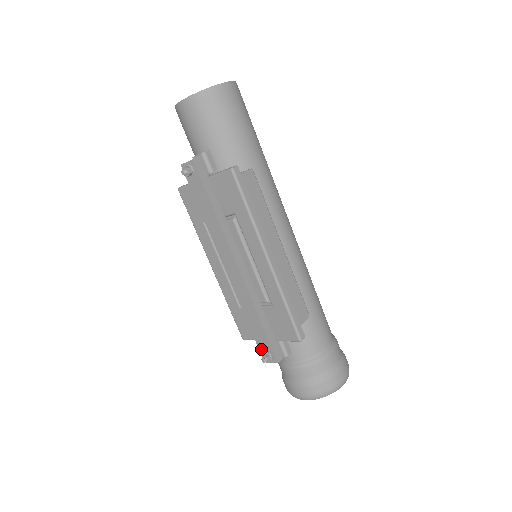
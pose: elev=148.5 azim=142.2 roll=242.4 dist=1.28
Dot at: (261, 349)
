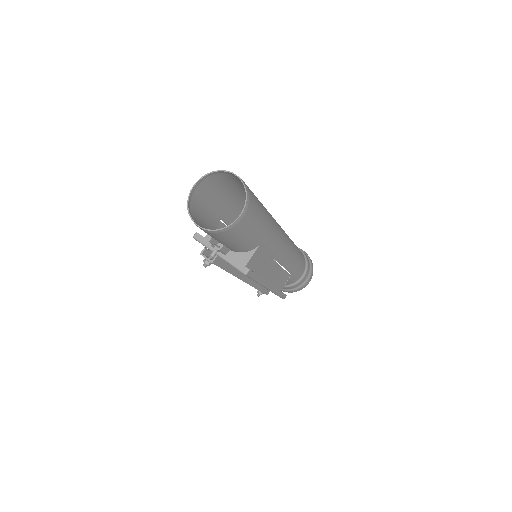
Dot at: occluded
